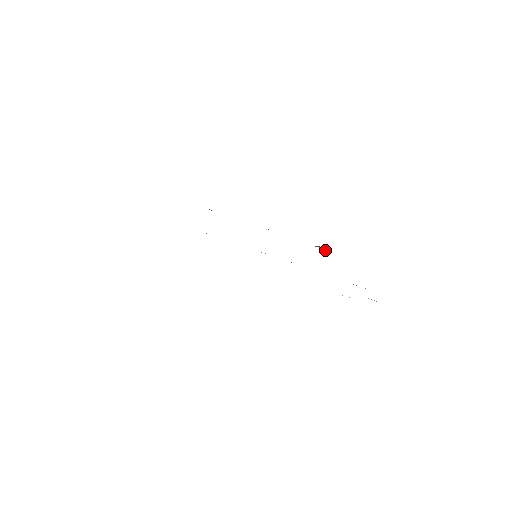
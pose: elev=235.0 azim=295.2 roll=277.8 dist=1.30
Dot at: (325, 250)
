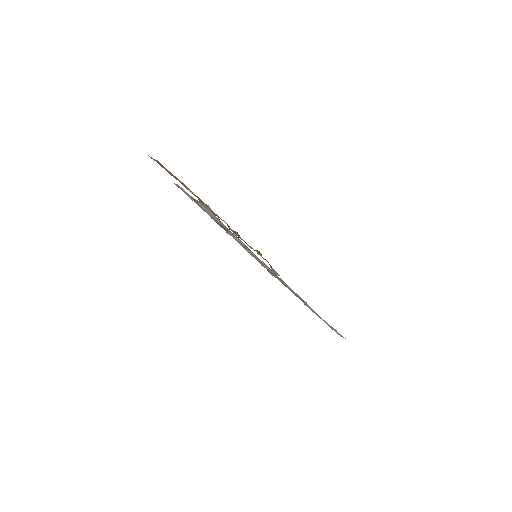
Dot at: (259, 254)
